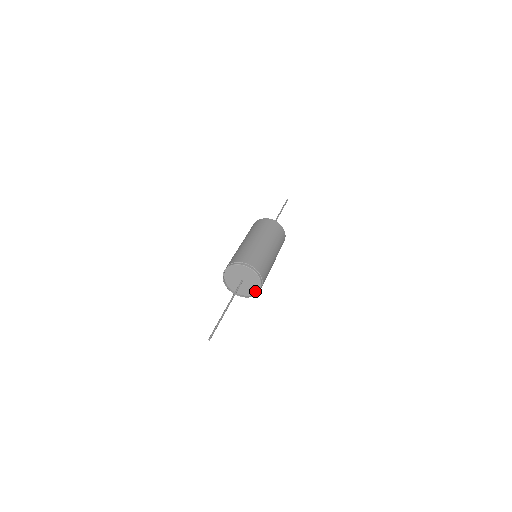
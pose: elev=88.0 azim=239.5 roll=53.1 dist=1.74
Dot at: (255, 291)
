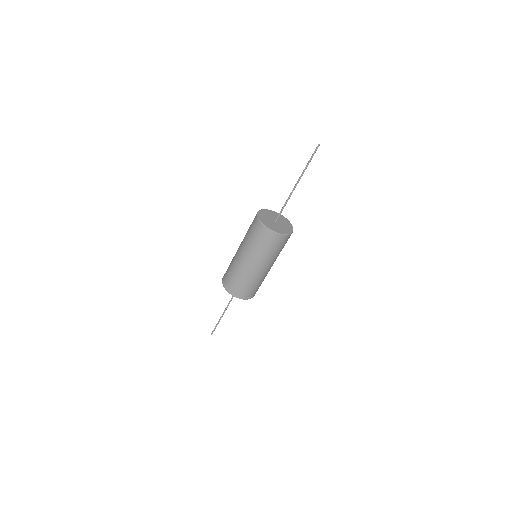
Dot at: occluded
